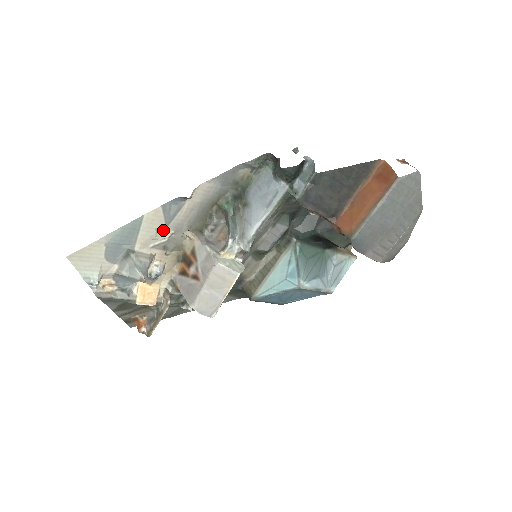
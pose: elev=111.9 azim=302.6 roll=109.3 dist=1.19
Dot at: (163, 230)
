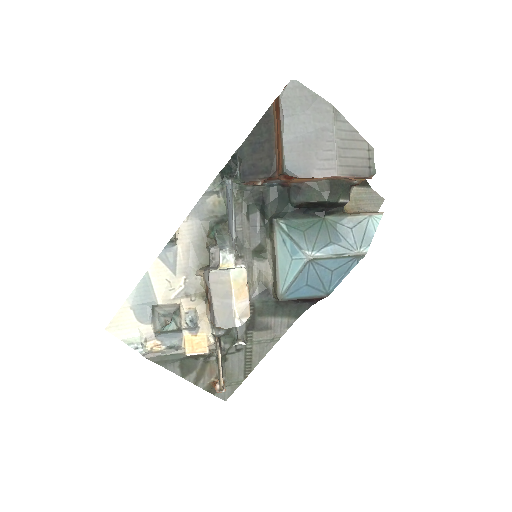
Dot at: (174, 279)
